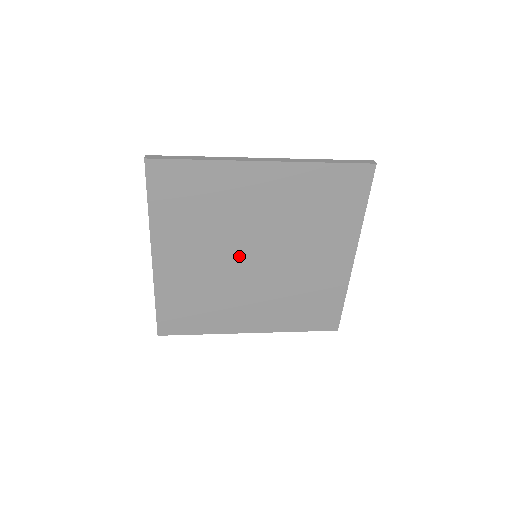
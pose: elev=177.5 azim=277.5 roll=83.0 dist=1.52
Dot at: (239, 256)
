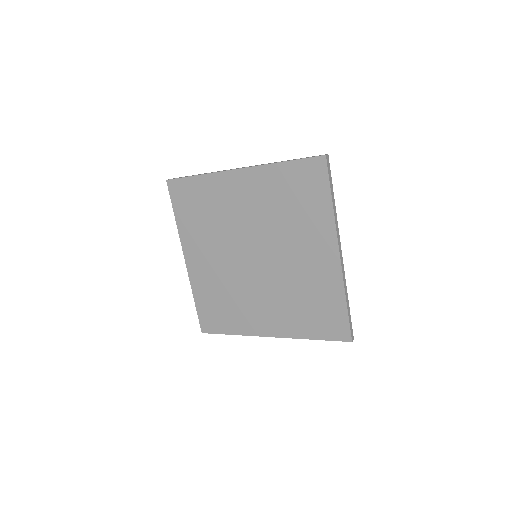
Dot at: (241, 256)
